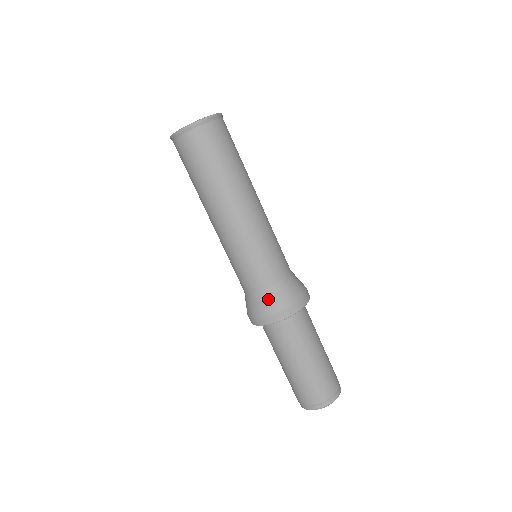
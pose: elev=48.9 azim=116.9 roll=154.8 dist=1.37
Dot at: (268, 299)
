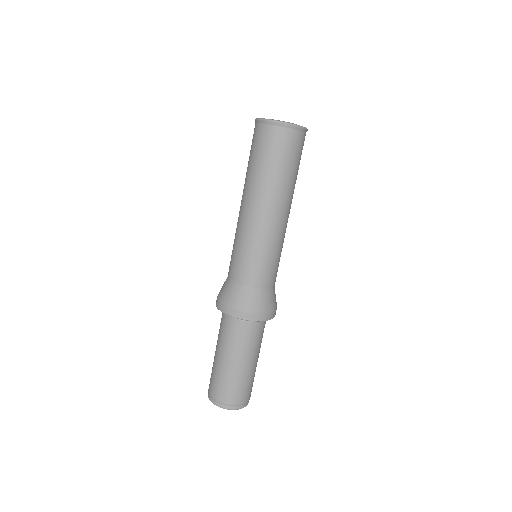
Dot at: (249, 297)
